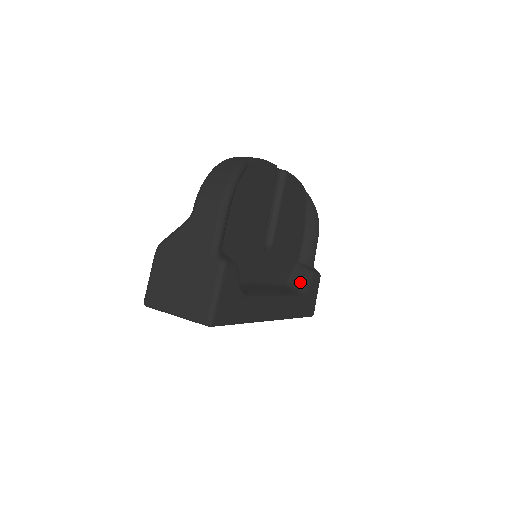
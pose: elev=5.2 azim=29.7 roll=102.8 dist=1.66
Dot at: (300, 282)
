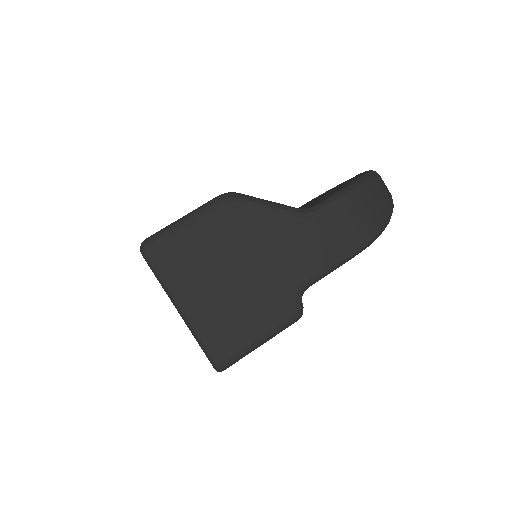
Dot at: occluded
